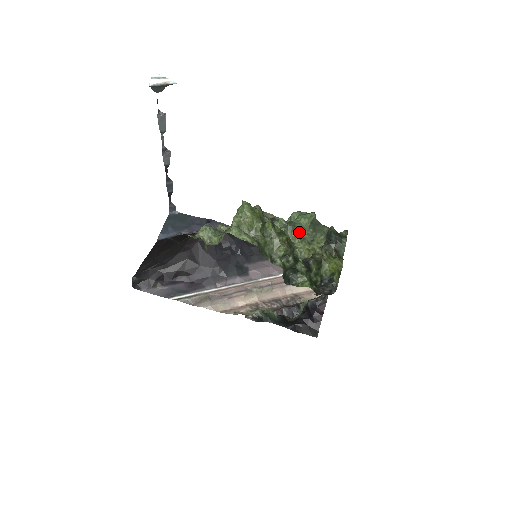
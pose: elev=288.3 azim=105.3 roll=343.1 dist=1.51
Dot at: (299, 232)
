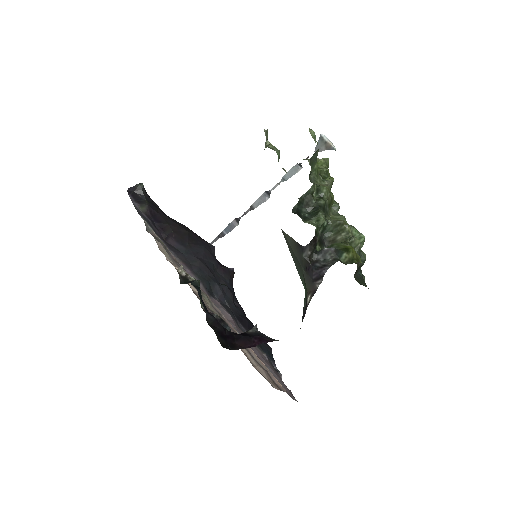
Dot at: (343, 218)
